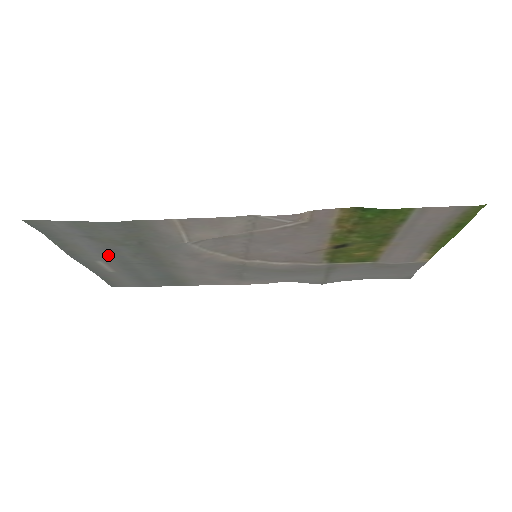
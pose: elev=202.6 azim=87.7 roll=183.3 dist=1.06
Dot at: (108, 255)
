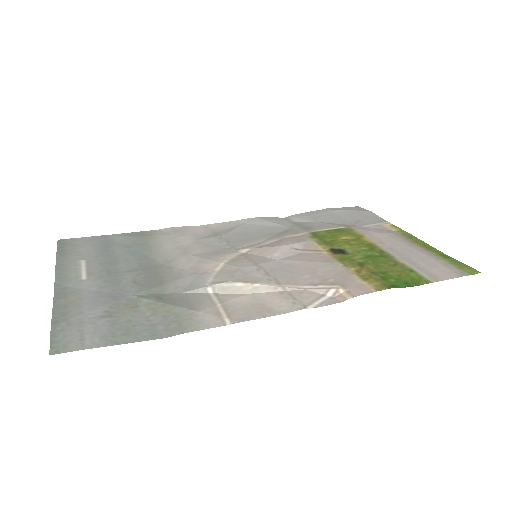
Dot at: (103, 286)
